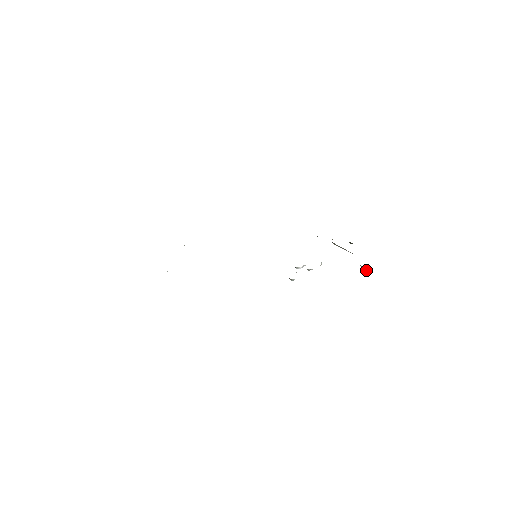
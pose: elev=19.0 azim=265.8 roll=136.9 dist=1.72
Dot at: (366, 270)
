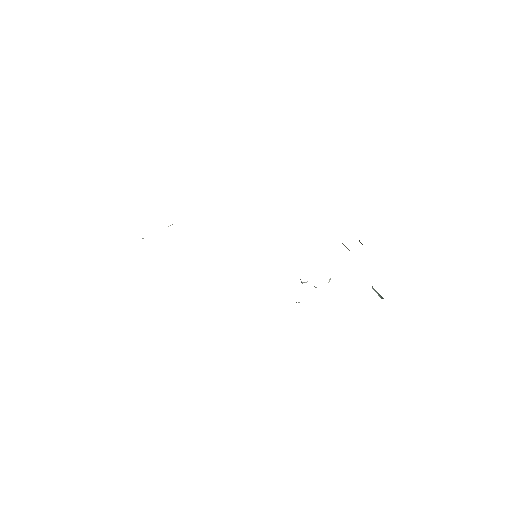
Dot at: (378, 294)
